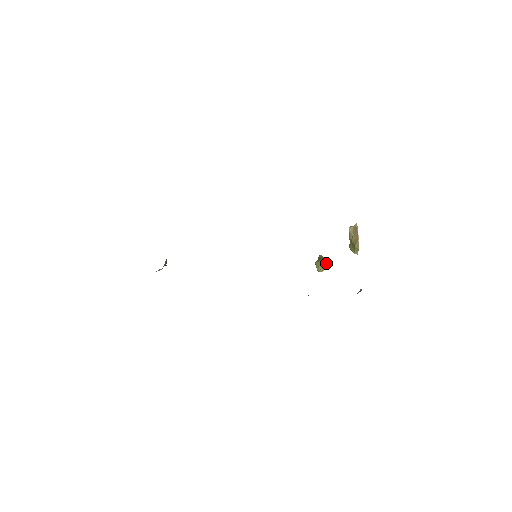
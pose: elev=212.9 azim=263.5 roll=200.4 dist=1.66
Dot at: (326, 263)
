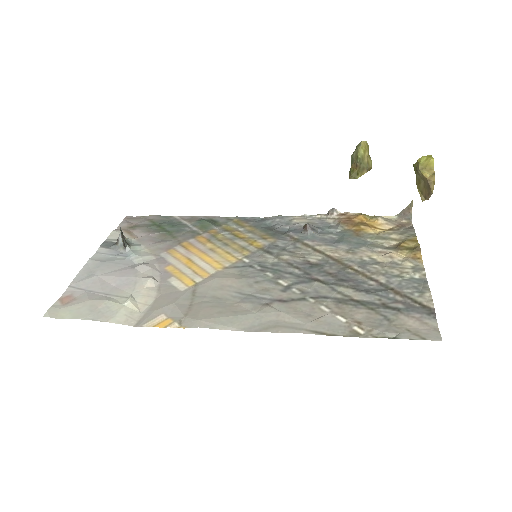
Dot at: (367, 171)
